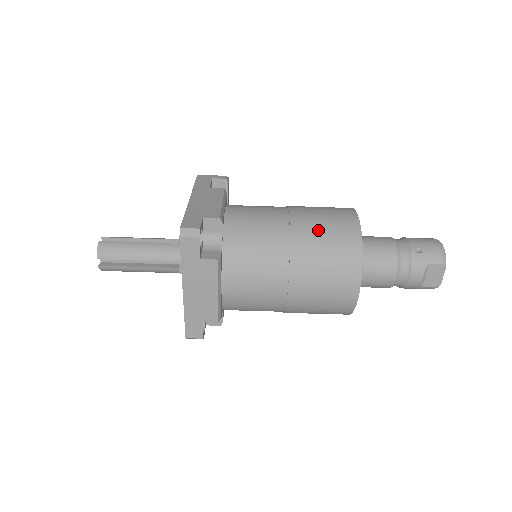
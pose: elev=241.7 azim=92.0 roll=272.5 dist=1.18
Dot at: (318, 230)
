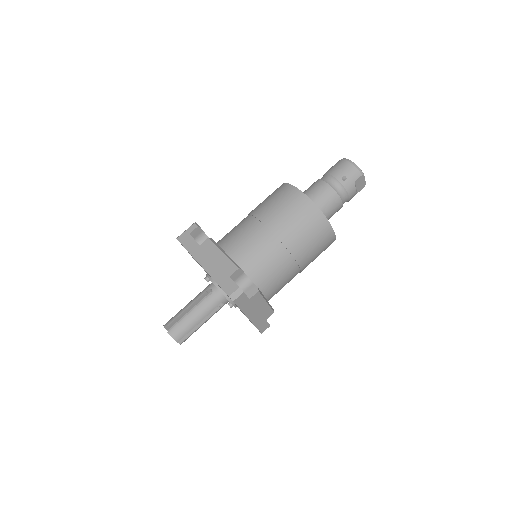
Dot at: (291, 222)
